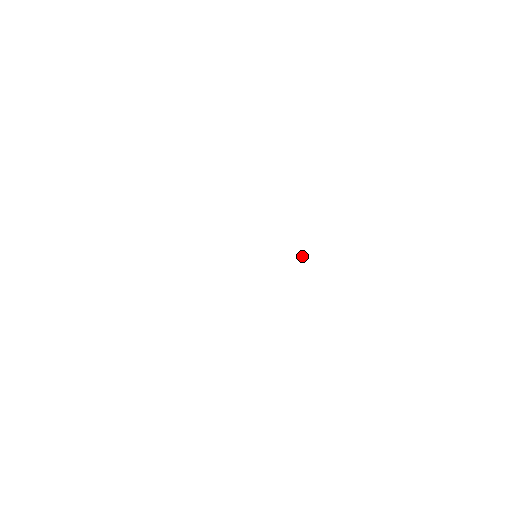
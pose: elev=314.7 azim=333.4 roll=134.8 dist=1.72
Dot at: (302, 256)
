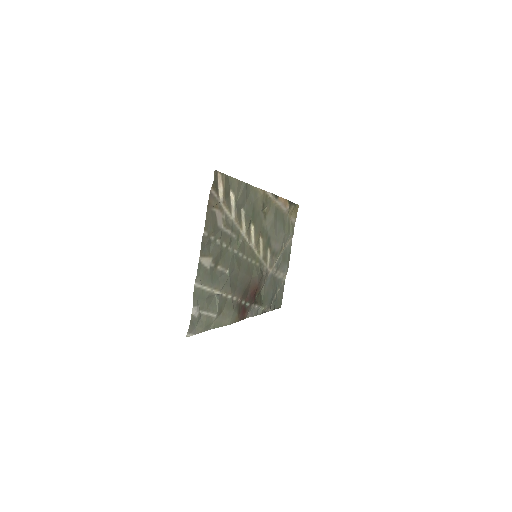
Dot at: (245, 214)
